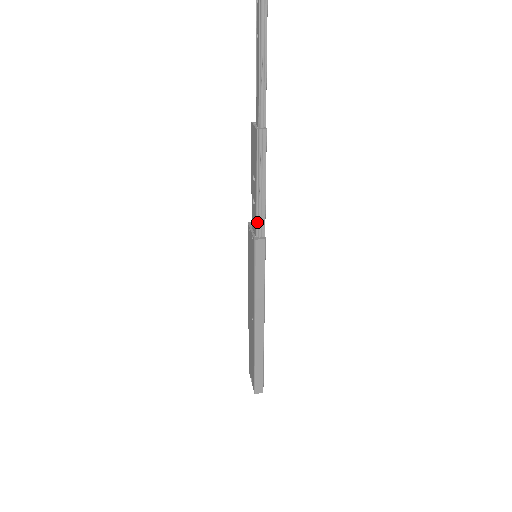
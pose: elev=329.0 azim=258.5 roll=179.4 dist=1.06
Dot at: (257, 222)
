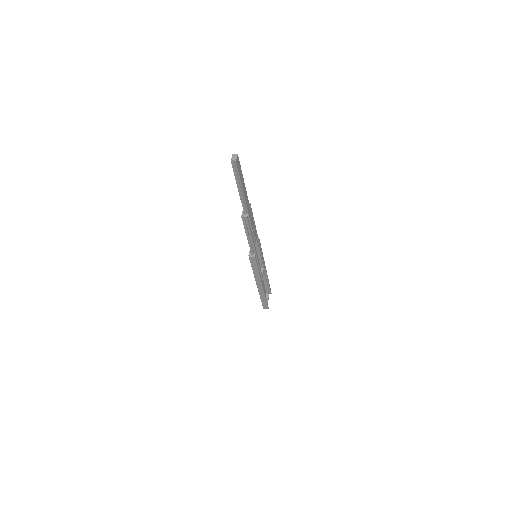
Dot at: (250, 248)
